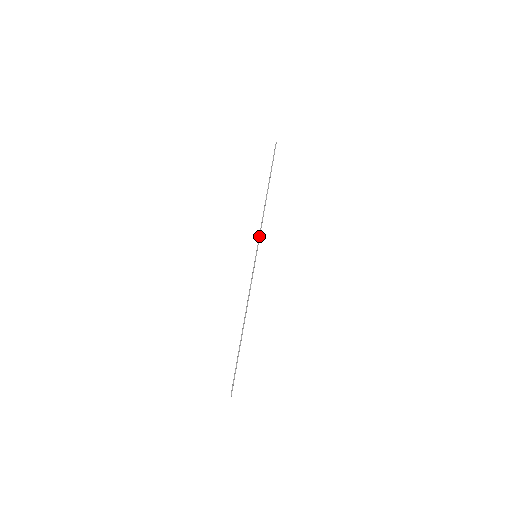
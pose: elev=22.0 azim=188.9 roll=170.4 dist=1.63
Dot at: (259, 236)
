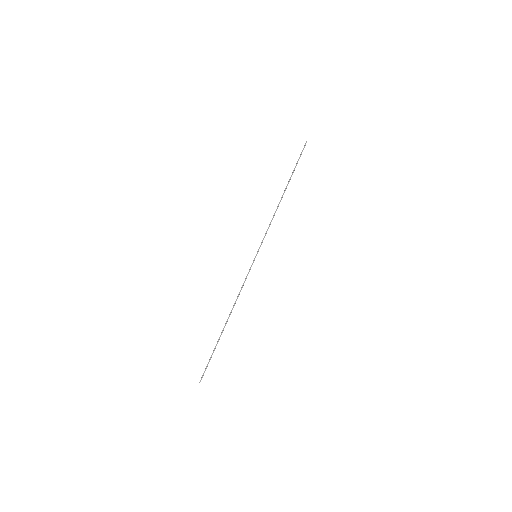
Dot at: (264, 237)
